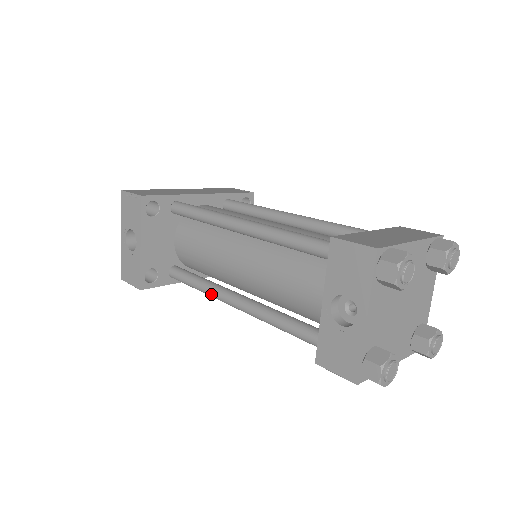
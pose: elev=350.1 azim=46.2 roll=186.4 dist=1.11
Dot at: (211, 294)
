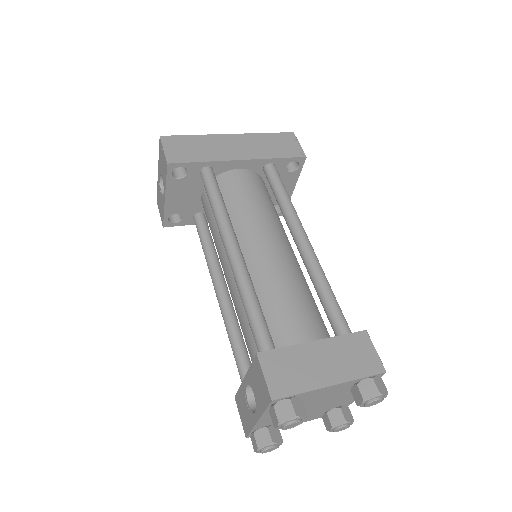
Dot at: occluded
